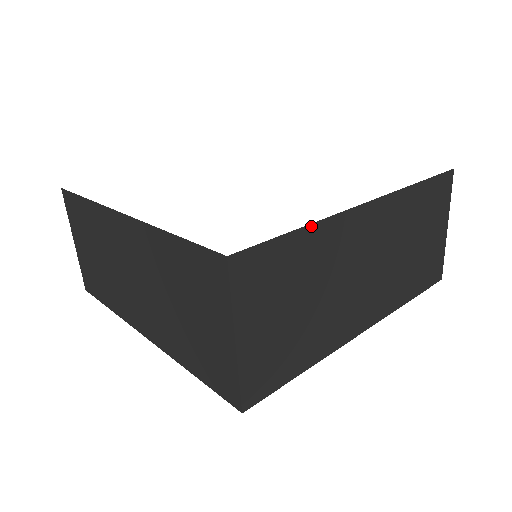
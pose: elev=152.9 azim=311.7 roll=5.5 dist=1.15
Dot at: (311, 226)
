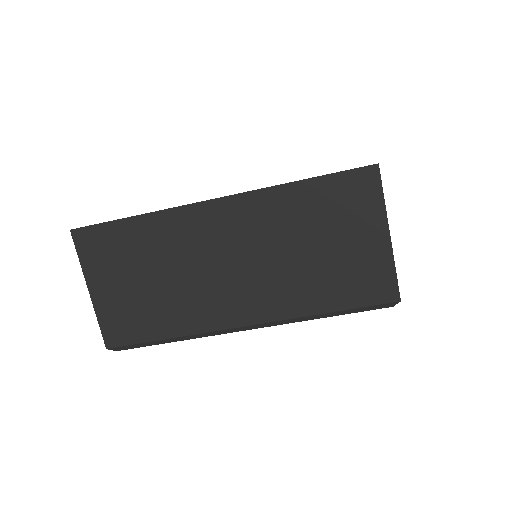
Dot at: occluded
